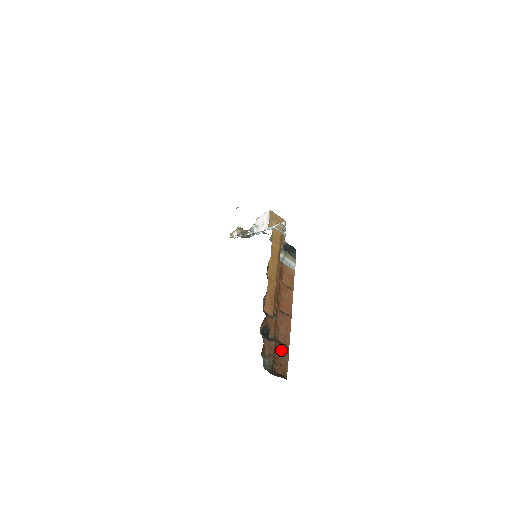
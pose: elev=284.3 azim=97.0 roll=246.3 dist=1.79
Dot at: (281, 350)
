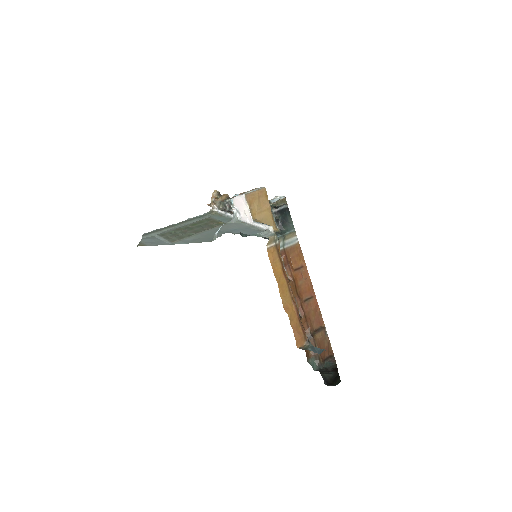
Dot at: (320, 338)
